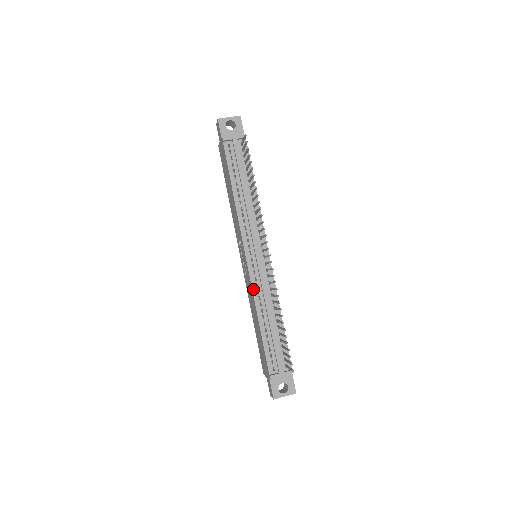
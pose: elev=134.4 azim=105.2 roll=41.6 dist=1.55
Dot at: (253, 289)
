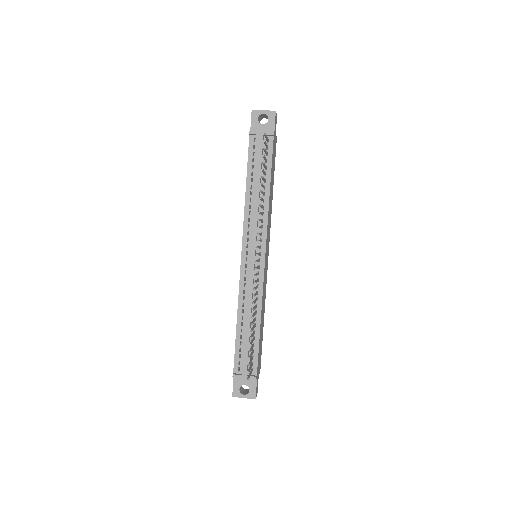
Dot at: (240, 288)
